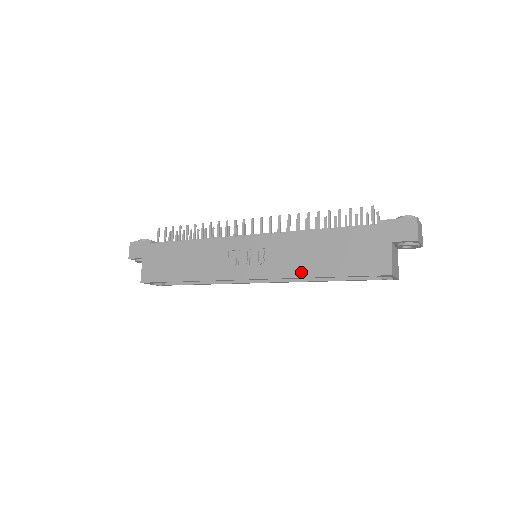
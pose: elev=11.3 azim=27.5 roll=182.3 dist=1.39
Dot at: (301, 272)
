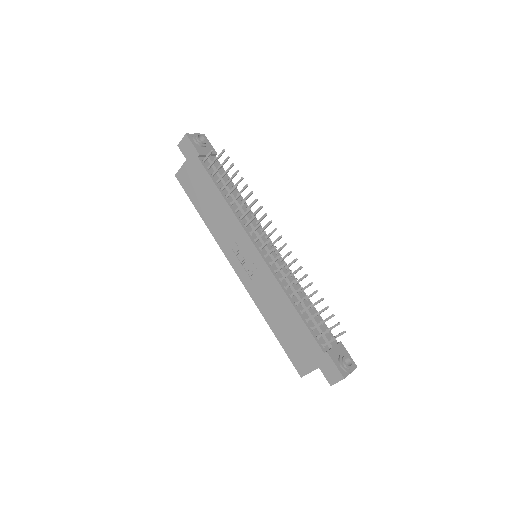
Dot at: (263, 310)
